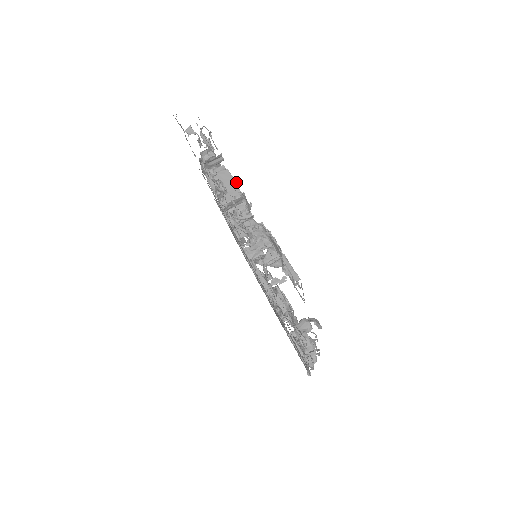
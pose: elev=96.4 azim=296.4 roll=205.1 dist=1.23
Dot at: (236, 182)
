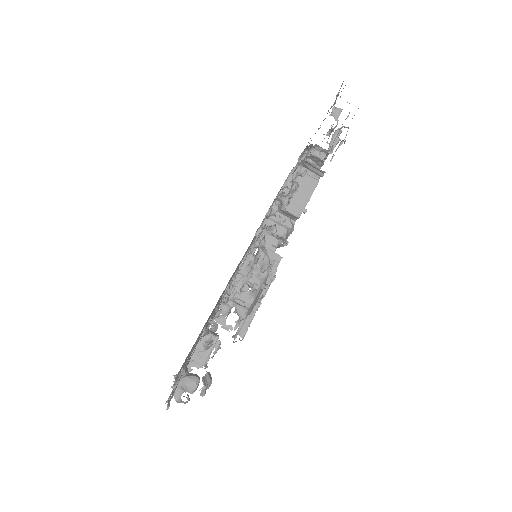
Dot at: occluded
